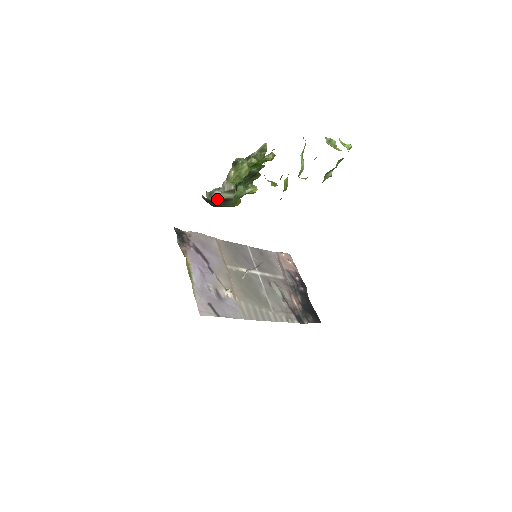
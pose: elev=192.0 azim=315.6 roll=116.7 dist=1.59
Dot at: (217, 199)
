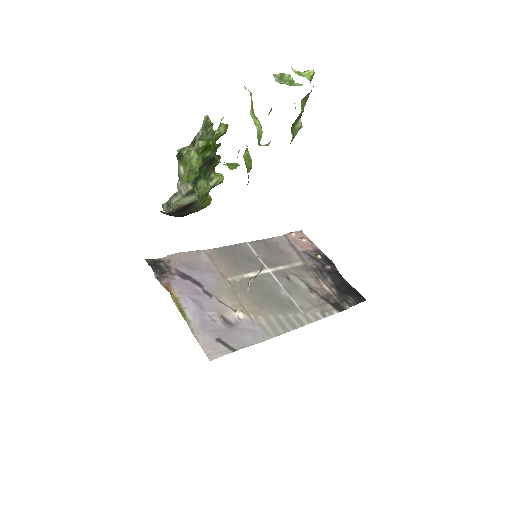
Dot at: (179, 208)
